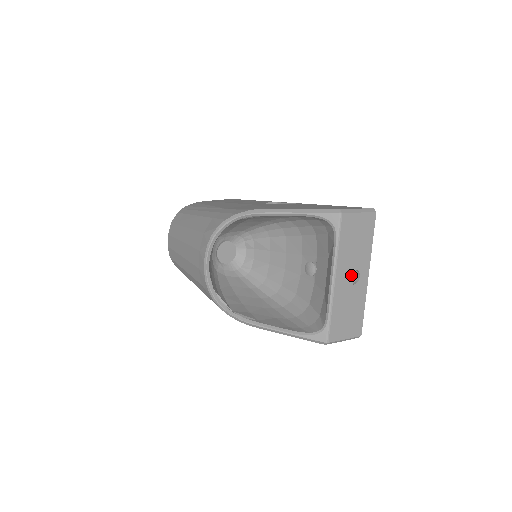
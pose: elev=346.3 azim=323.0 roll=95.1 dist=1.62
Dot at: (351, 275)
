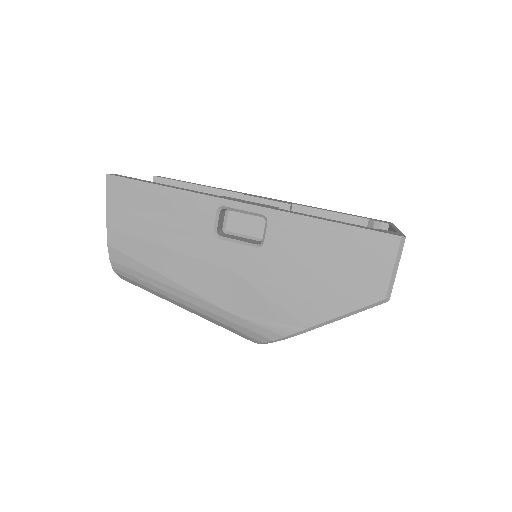
Dot at: occluded
